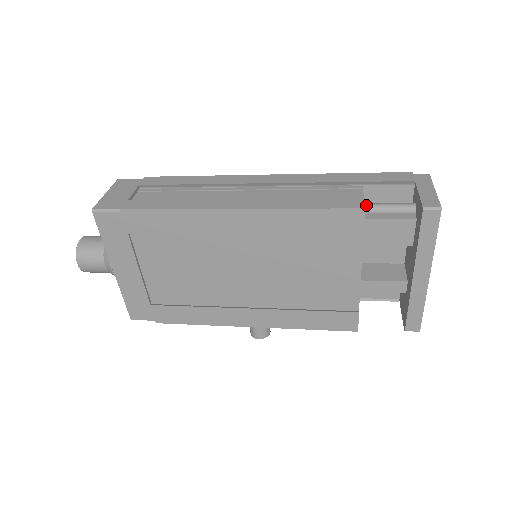
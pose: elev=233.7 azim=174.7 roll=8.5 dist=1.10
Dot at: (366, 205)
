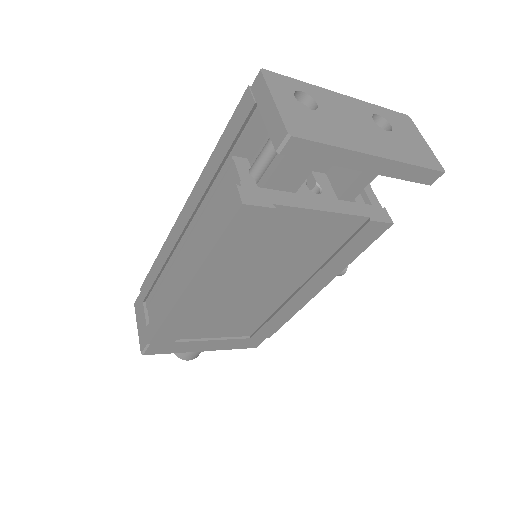
Dot at: (251, 172)
